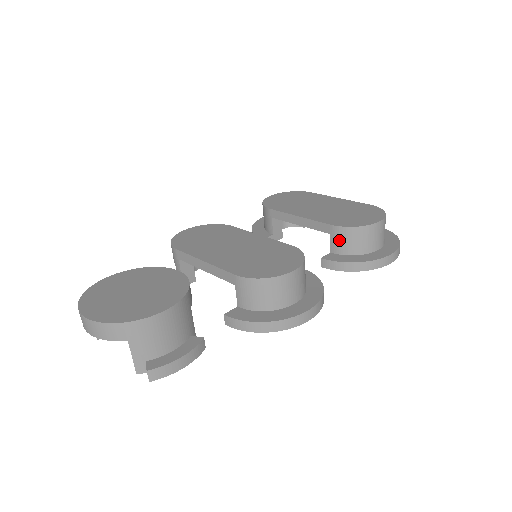
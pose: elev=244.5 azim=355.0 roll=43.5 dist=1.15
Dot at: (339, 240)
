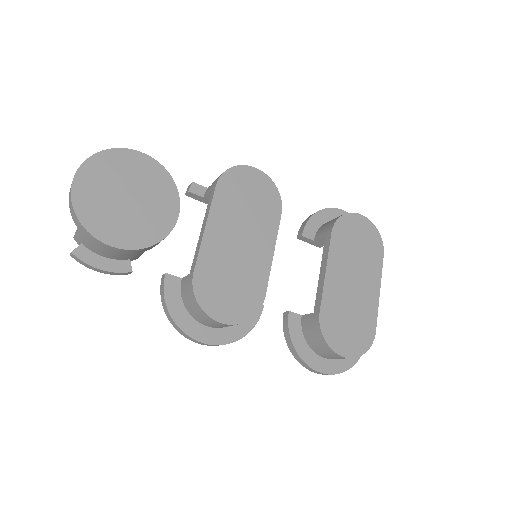
Dot at: (311, 324)
